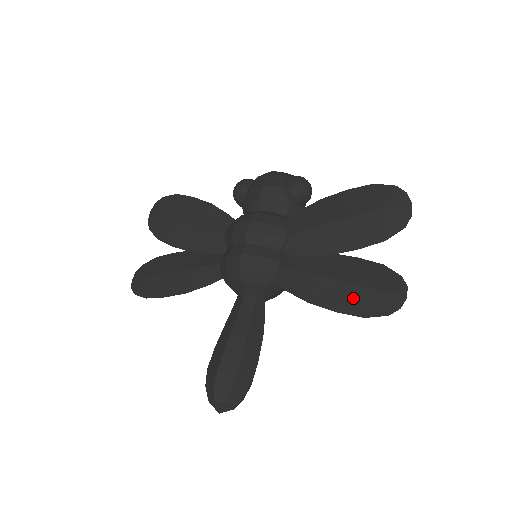
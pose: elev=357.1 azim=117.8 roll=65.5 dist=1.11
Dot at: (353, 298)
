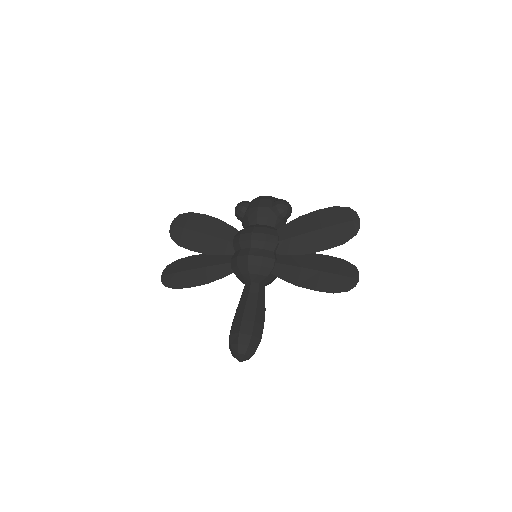
Dot at: (326, 281)
